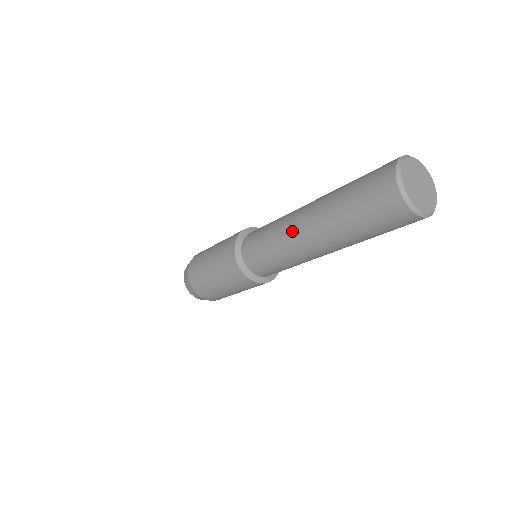
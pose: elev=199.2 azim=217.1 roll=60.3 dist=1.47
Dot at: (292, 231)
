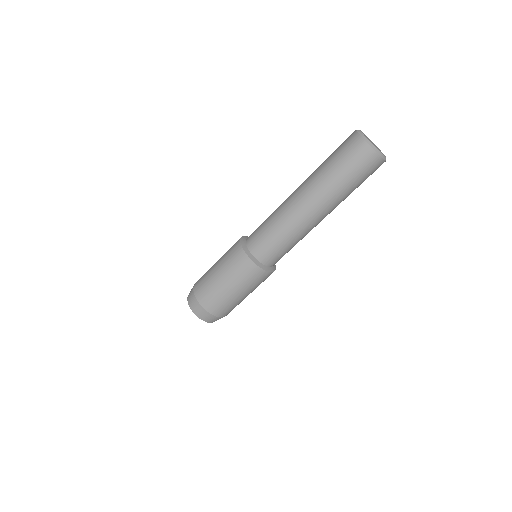
Dot at: (293, 209)
